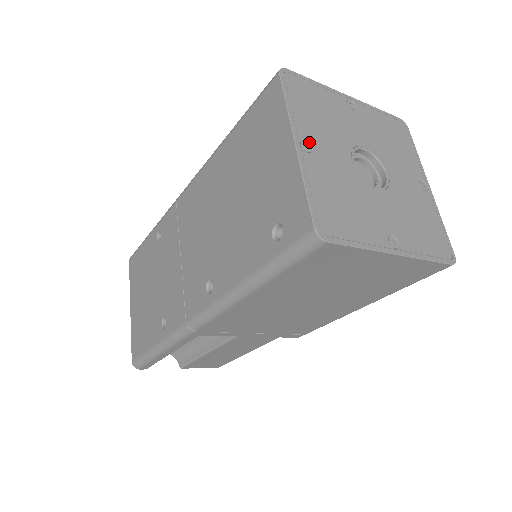
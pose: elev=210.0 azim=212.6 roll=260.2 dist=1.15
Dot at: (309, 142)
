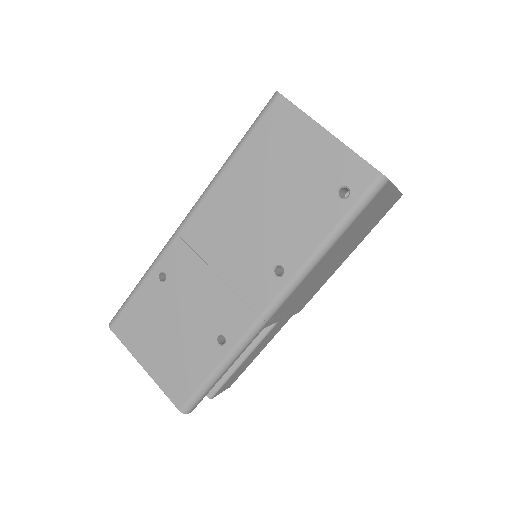
Dot at: occluded
